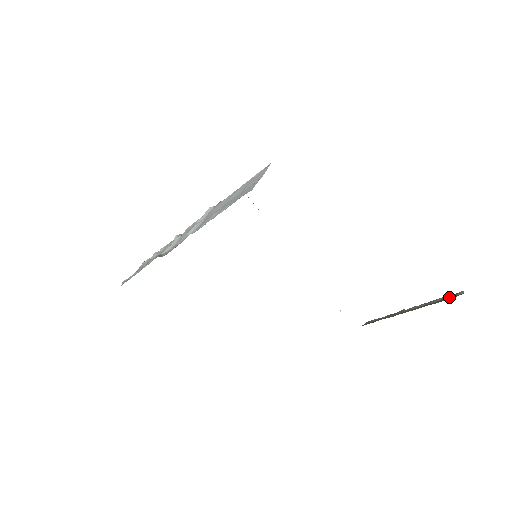
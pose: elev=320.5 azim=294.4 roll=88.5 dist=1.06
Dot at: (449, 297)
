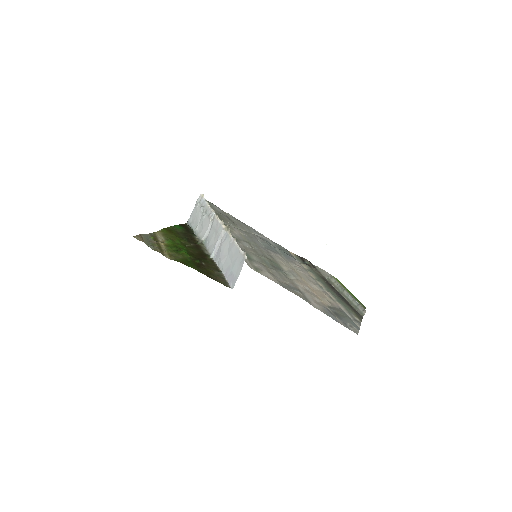
Dot at: (359, 309)
